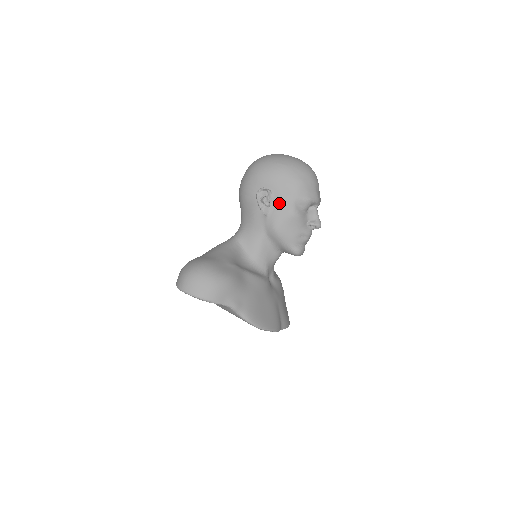
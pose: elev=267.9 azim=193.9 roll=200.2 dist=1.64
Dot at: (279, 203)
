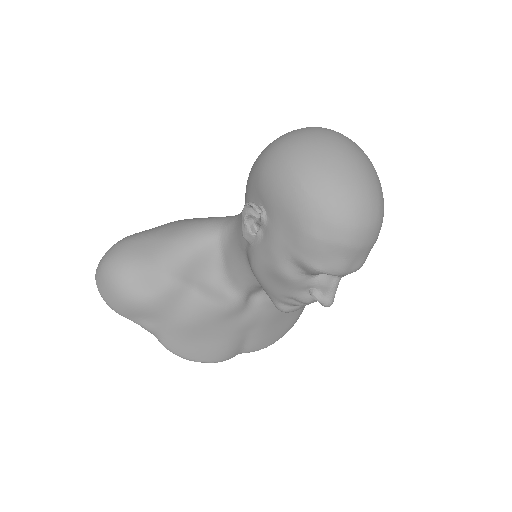
Dot at: (267, 243)
